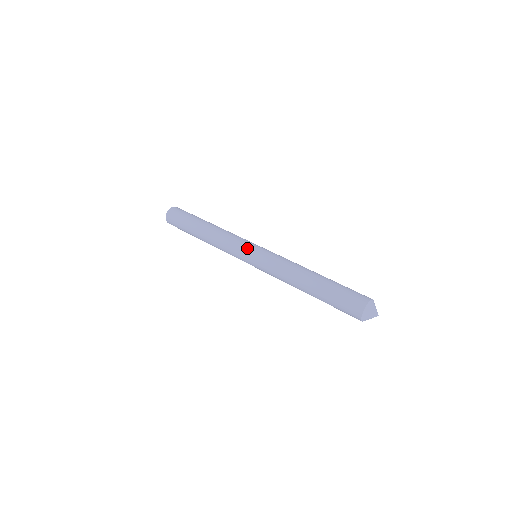
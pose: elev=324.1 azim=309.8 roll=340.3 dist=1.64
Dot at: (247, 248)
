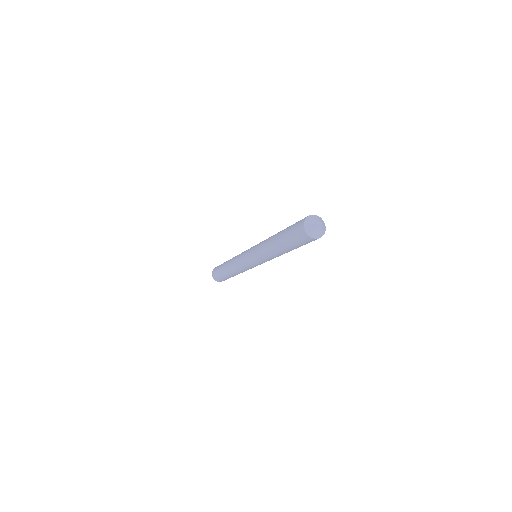
Dot at: occluded
